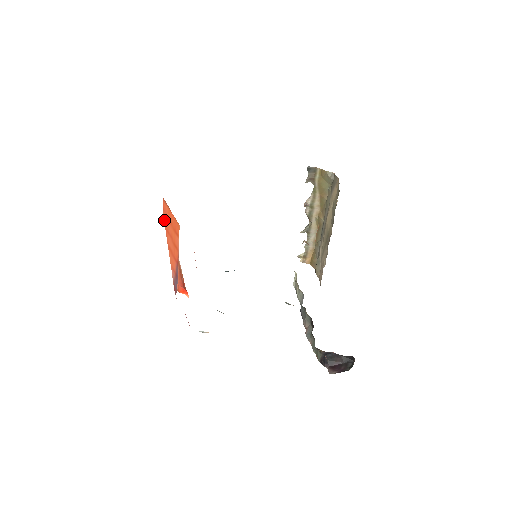
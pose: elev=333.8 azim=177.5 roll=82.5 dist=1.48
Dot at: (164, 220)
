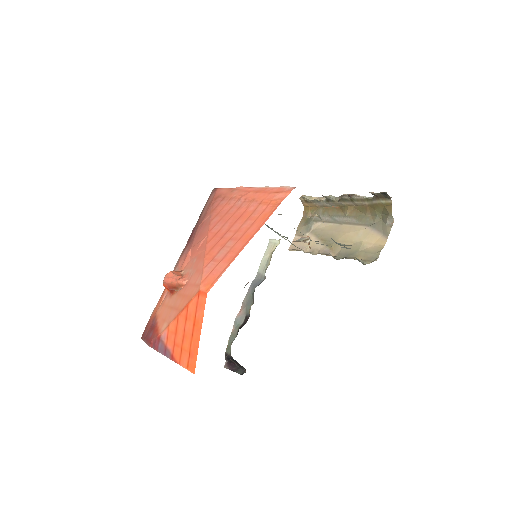
Dot at: (192, 300)
